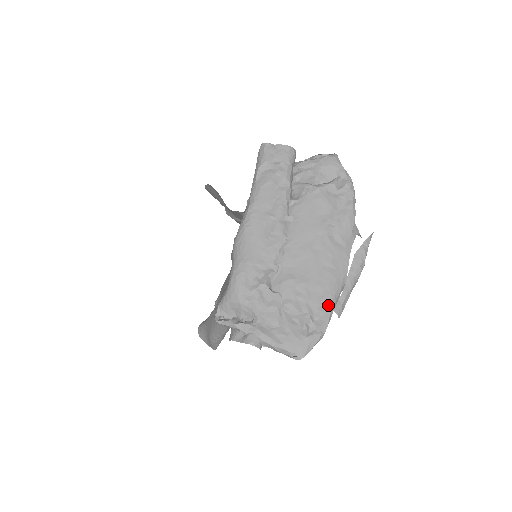
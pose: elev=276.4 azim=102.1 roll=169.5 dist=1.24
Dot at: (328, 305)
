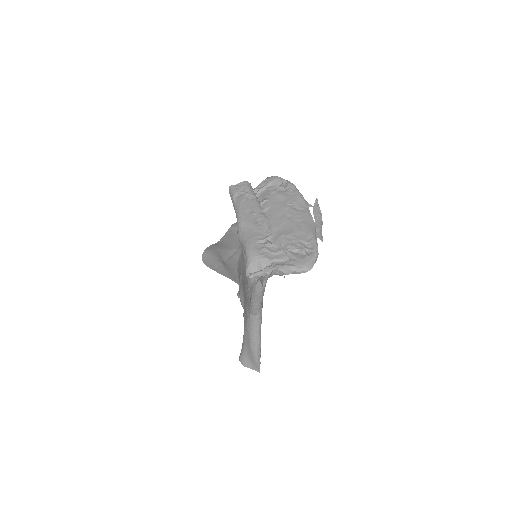
Dot at: (312, 237)
